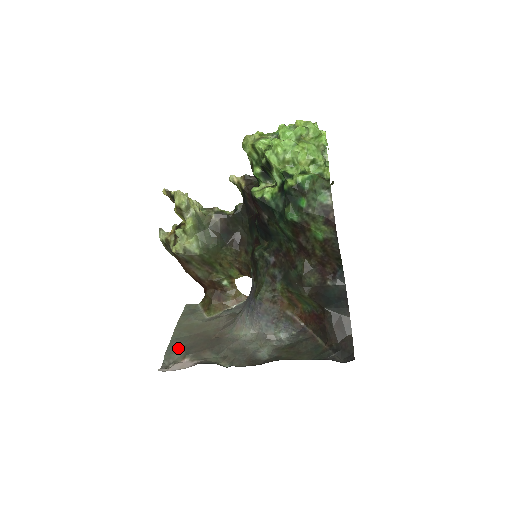
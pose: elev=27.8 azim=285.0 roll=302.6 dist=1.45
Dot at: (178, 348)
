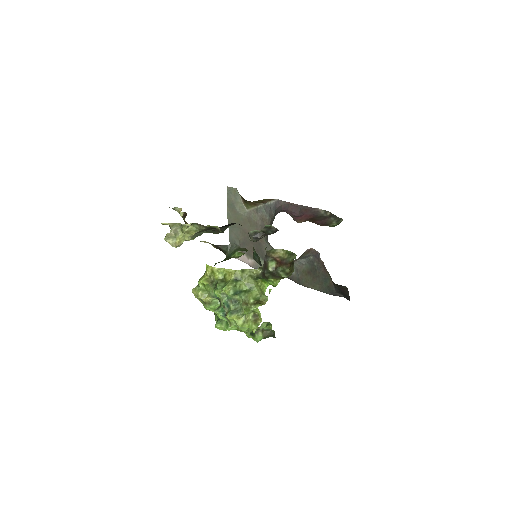
Dot at: (236, 241)
